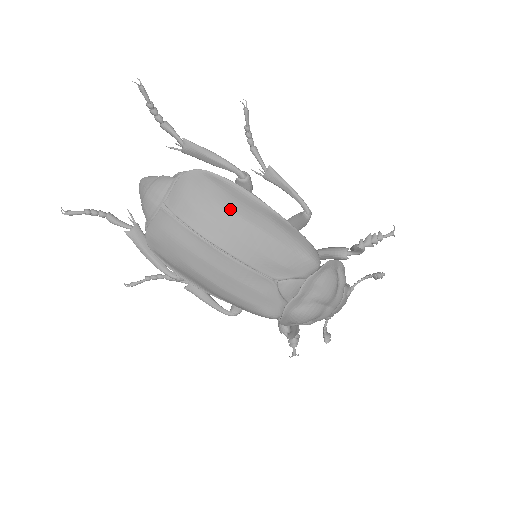
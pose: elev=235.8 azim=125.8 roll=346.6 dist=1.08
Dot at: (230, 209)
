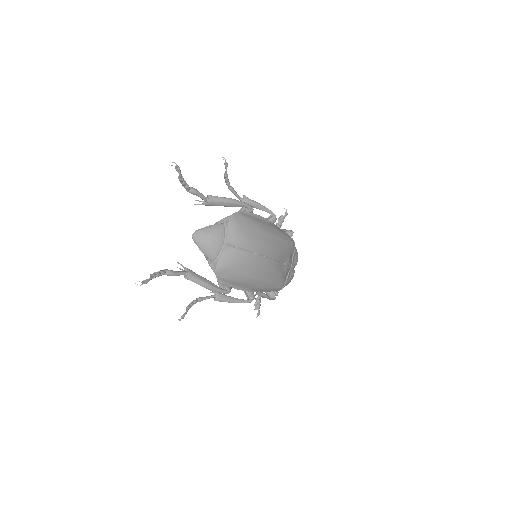
Dot at: (262, 230)
